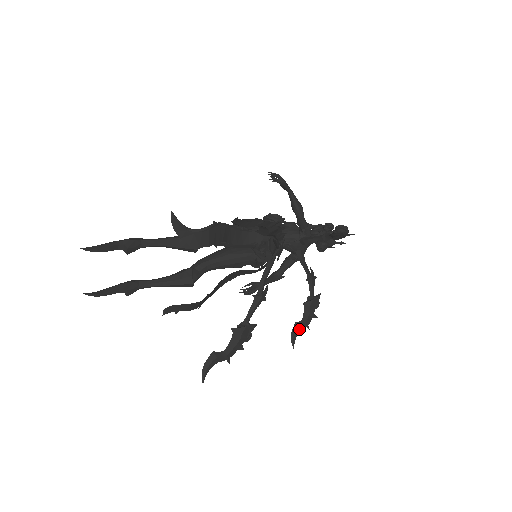
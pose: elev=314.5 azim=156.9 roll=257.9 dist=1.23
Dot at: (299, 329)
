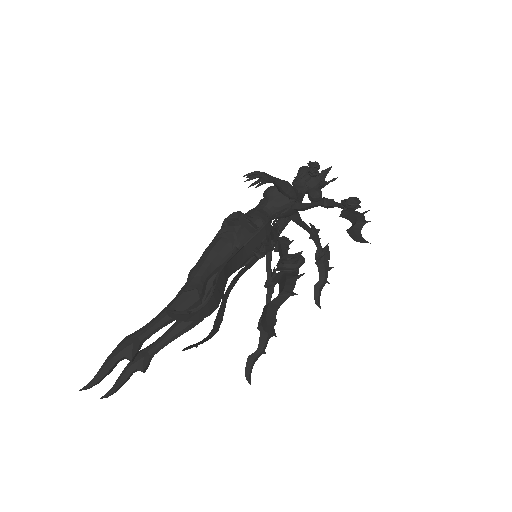
Dot at: (320, 290)
